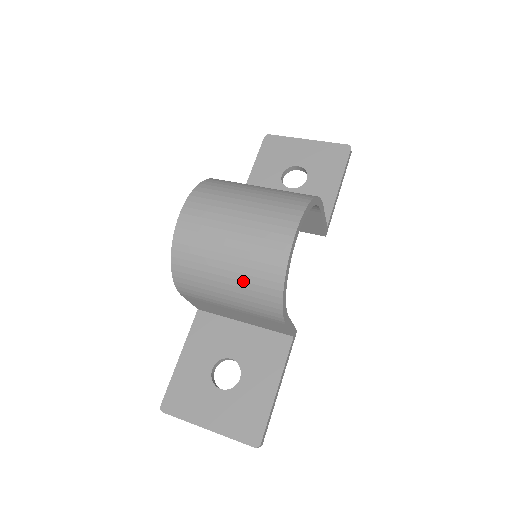
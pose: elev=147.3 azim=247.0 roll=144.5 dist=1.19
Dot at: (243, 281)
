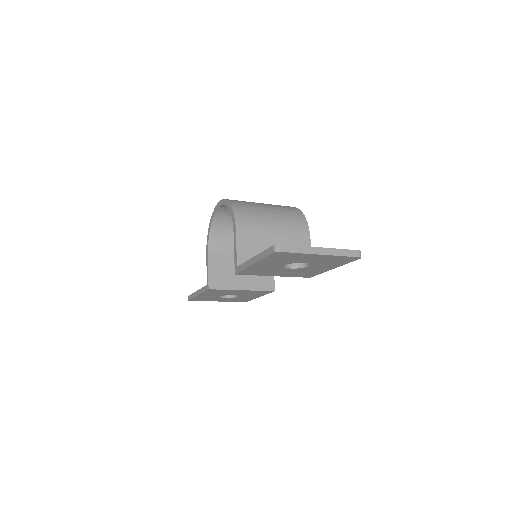
Dot at: (279, 209)
